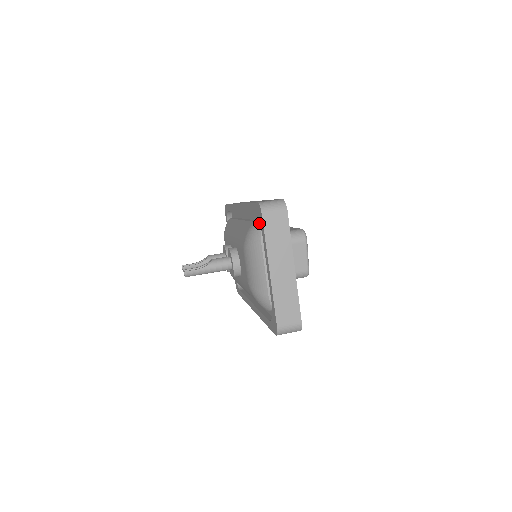
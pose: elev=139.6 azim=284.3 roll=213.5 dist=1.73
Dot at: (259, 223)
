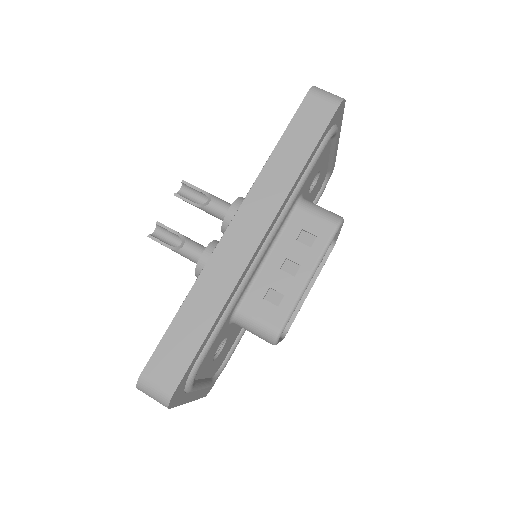
Dot at: occluded
